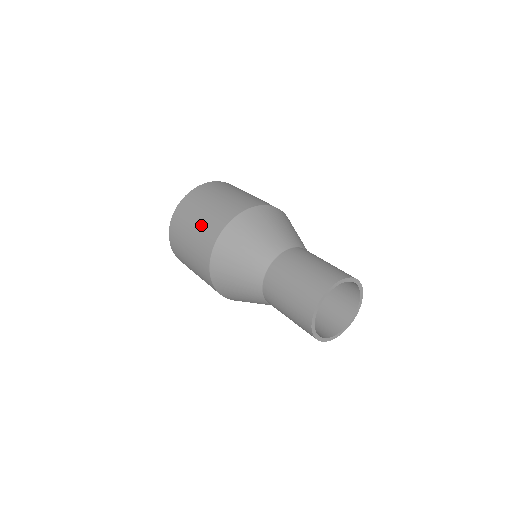
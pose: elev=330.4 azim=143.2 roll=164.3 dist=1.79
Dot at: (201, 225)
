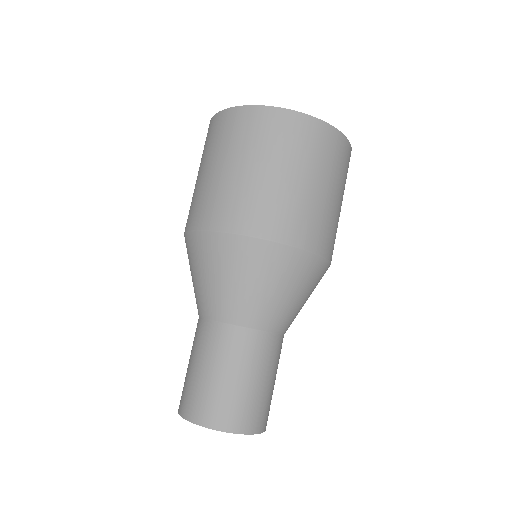
Dot at: (215, 183)
